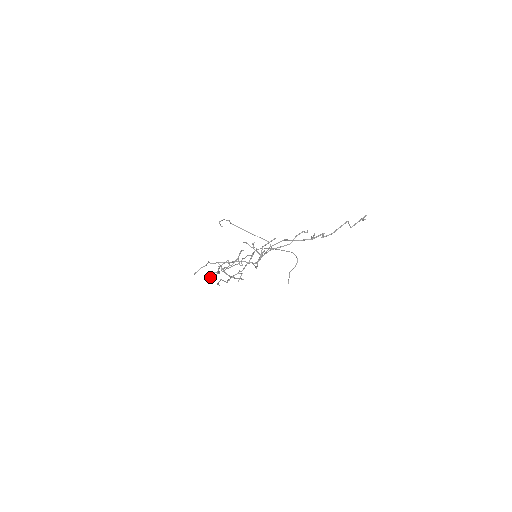
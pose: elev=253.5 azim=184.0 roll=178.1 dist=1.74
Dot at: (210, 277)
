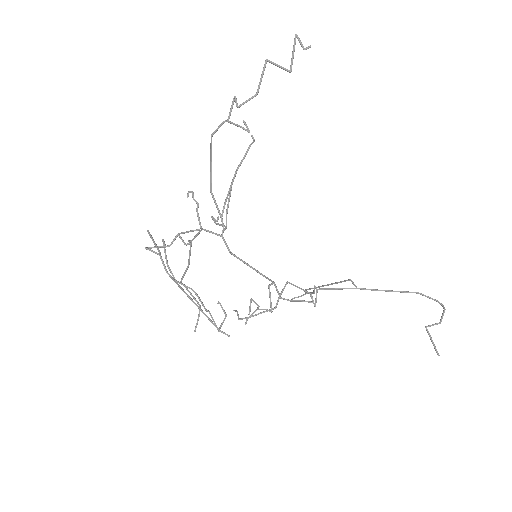
Dot at: (217, 329)
